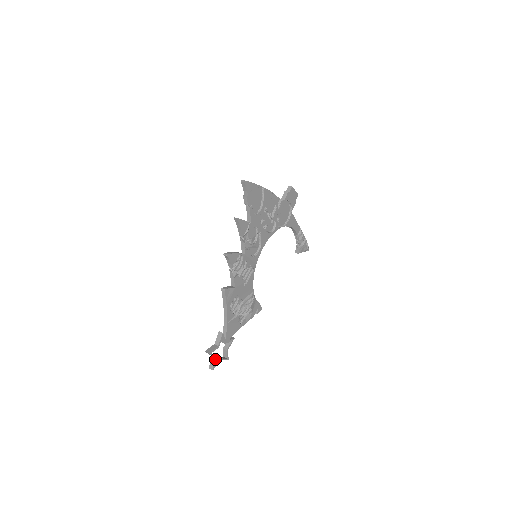
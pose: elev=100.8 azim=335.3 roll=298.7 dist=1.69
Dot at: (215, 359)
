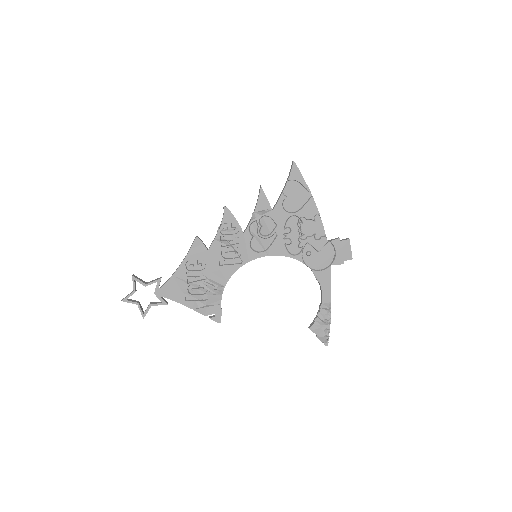
Dot at: (133, 293)
